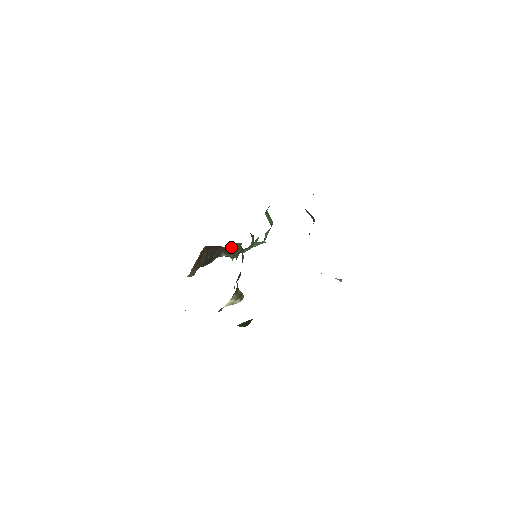
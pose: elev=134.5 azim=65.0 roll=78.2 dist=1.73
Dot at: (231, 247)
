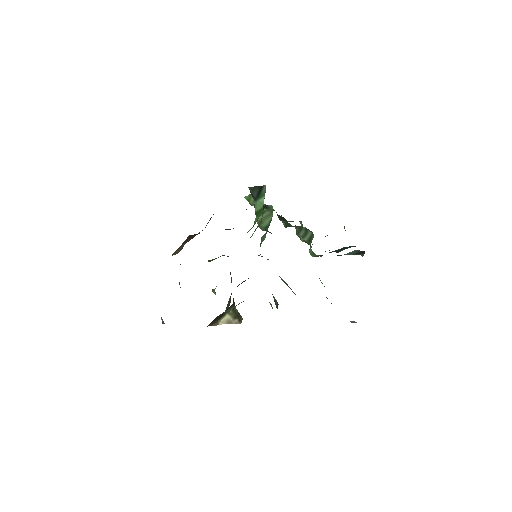
Dot at: occluded
